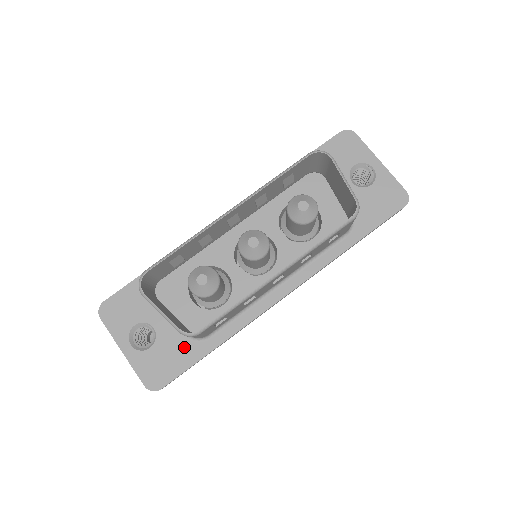
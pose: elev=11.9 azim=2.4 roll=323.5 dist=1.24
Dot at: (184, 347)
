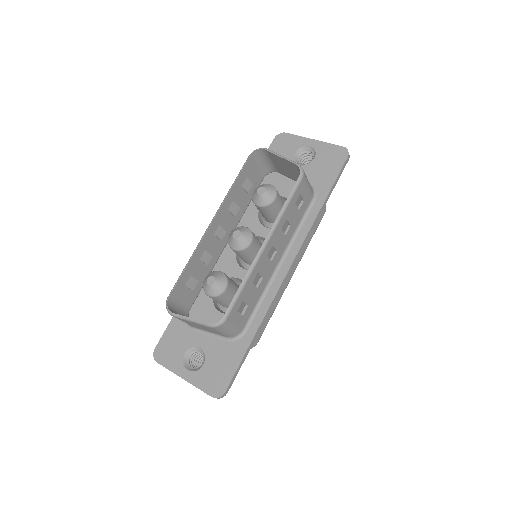
Dot at: (229, 349)
